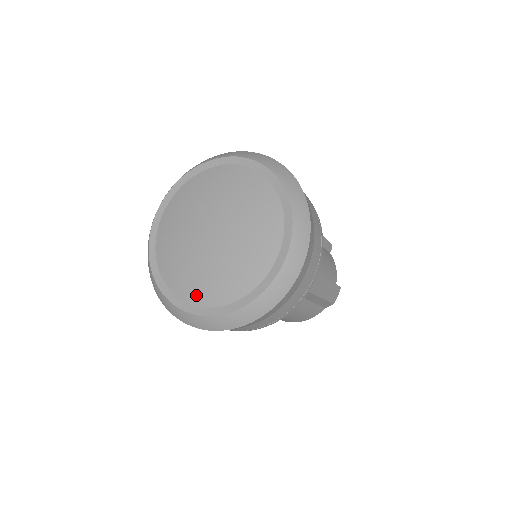
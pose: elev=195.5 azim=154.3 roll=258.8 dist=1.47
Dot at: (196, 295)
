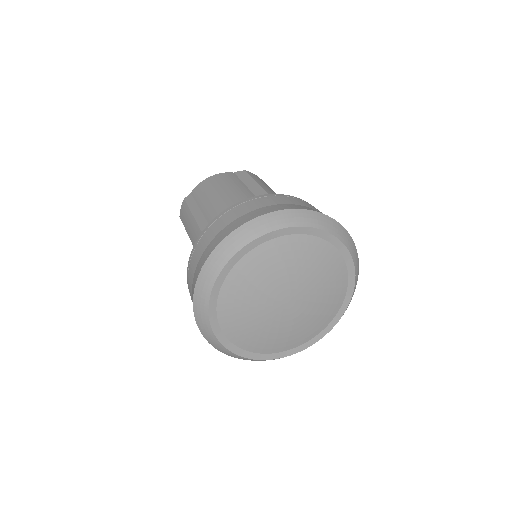
Dot at: (276, 348)
